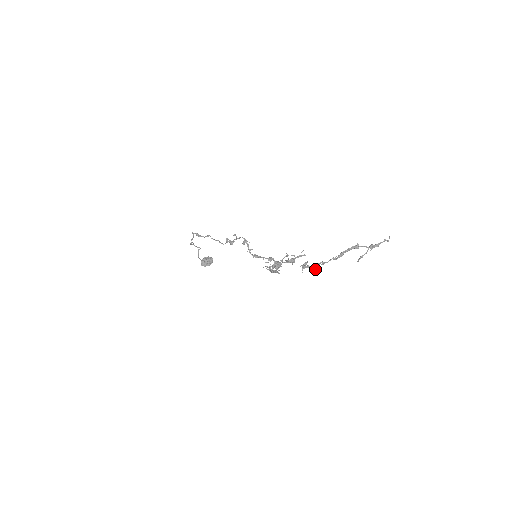
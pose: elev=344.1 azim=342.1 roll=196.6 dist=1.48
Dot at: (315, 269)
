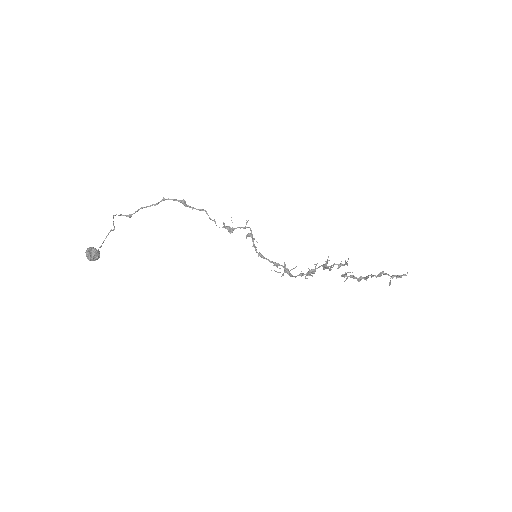
Dot at: (358, 281)
